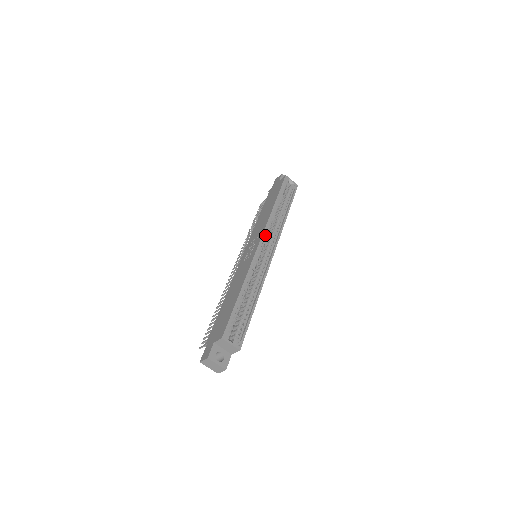
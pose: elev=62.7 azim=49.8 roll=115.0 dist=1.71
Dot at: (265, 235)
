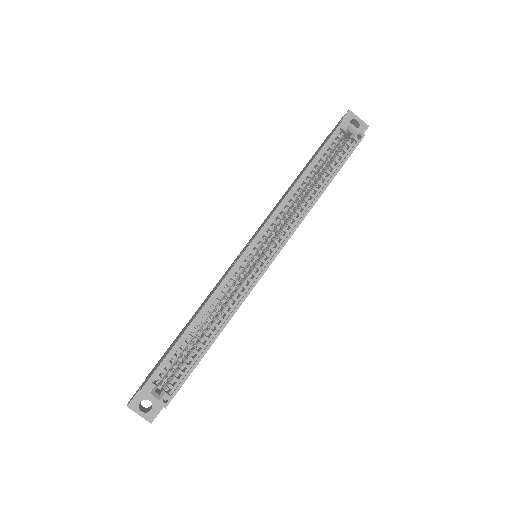
Dot at: (269, 229)
